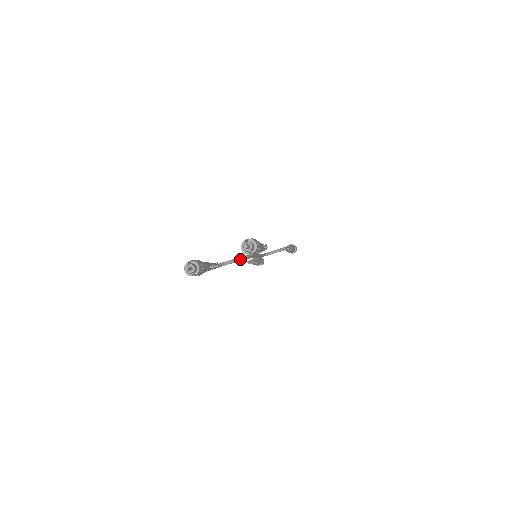
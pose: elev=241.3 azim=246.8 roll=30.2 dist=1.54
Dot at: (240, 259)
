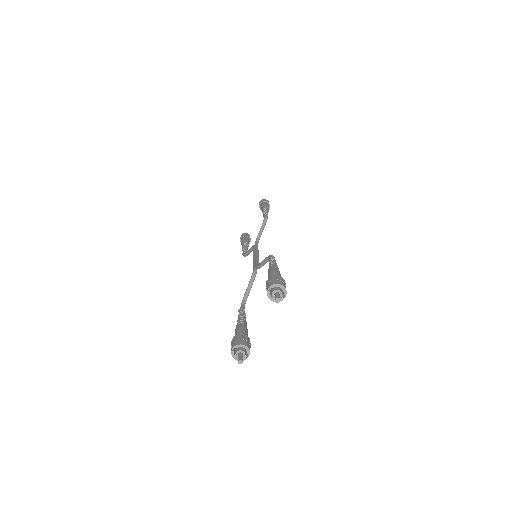
Dot at: (253, 280)
